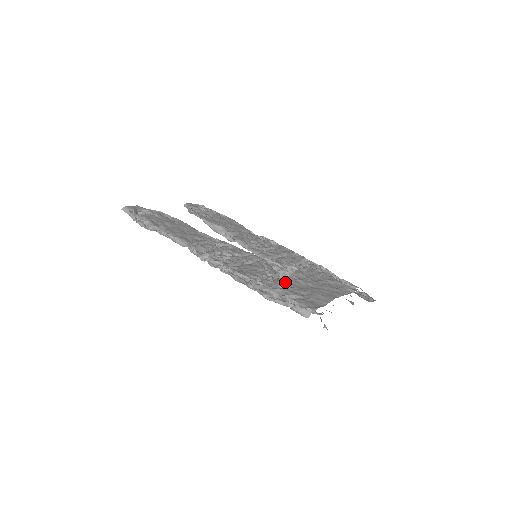
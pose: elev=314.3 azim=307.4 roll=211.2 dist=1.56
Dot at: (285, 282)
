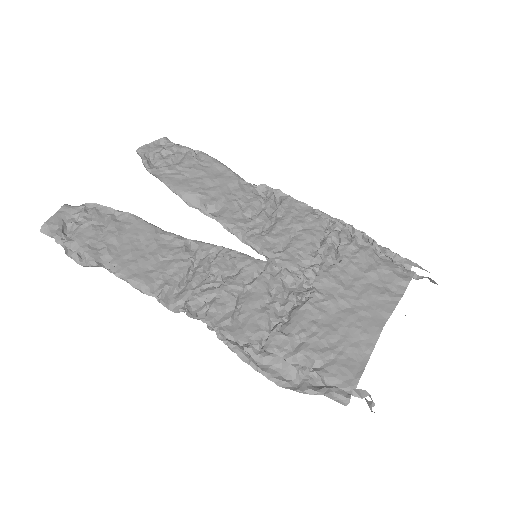
Dot at: (305, 322)
